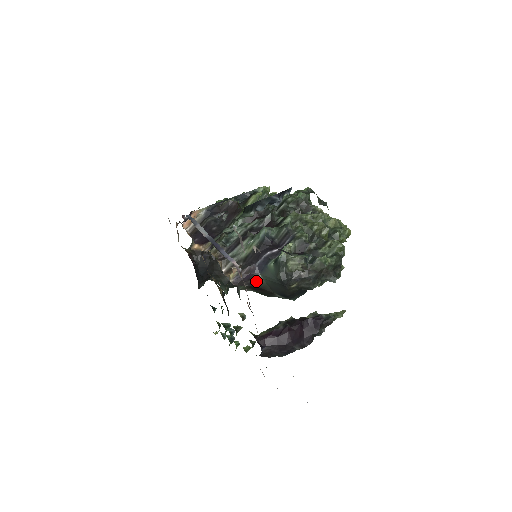
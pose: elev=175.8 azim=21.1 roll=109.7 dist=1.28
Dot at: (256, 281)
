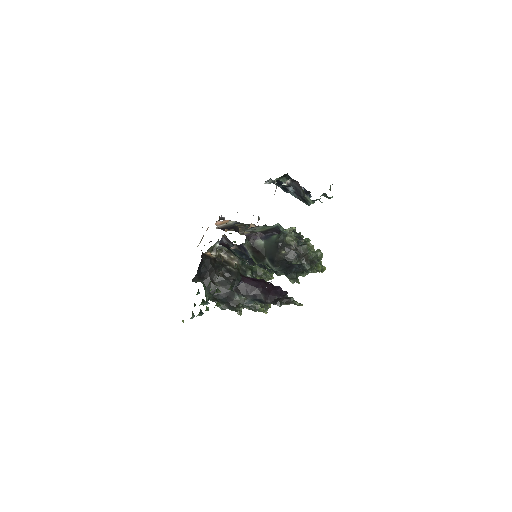
Dot at: (259, 244)
